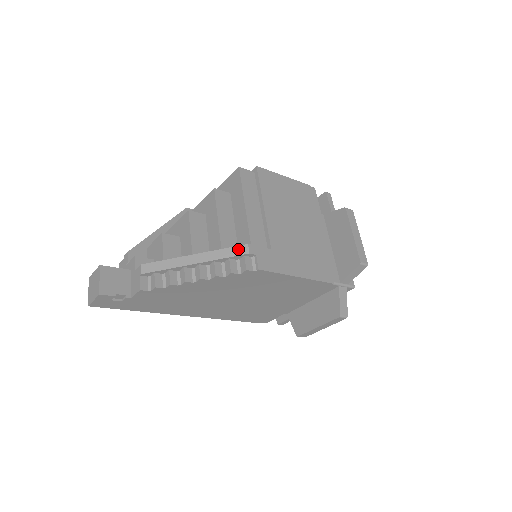
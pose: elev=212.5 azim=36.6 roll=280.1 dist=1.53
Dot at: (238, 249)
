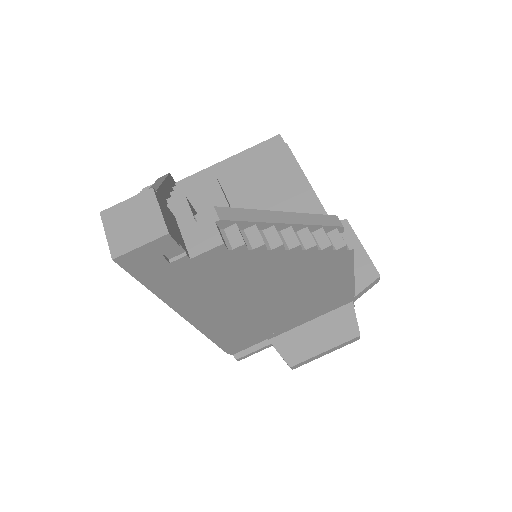
Dot at: (330, 218)
